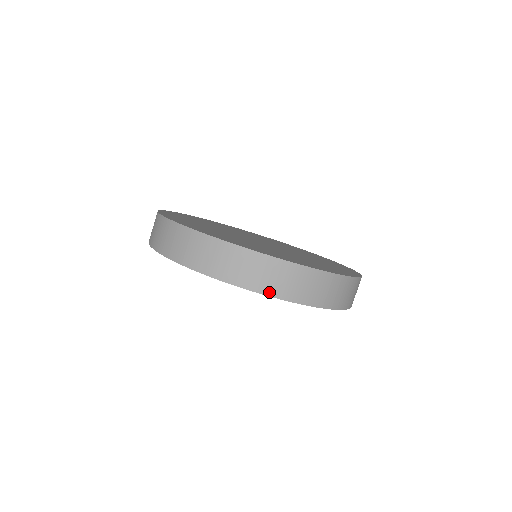
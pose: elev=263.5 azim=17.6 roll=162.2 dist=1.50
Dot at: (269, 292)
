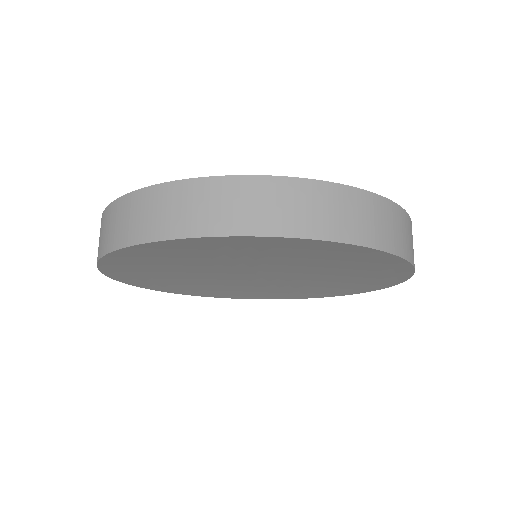
Dot at: (368, 241)
